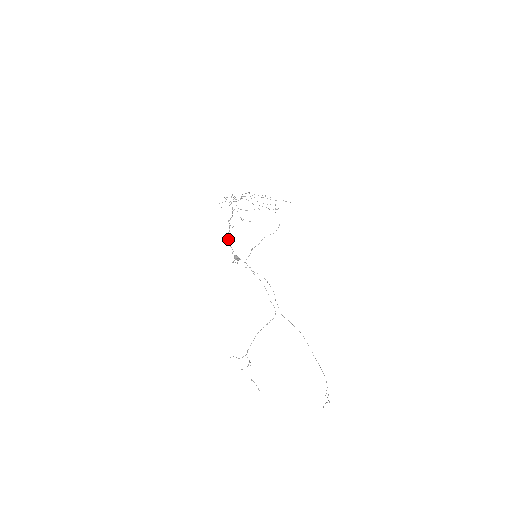
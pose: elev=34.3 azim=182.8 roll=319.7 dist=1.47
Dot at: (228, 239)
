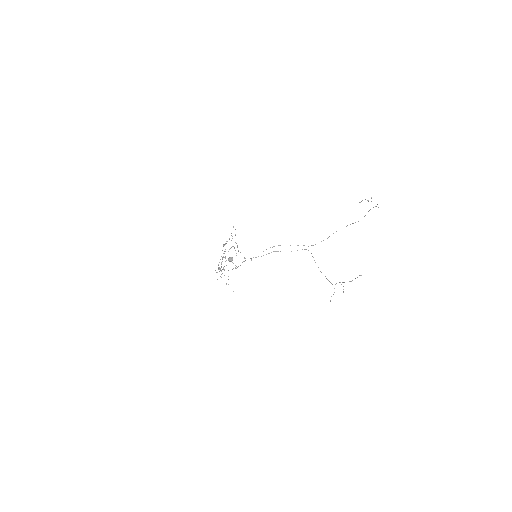
Dot at: occluded
